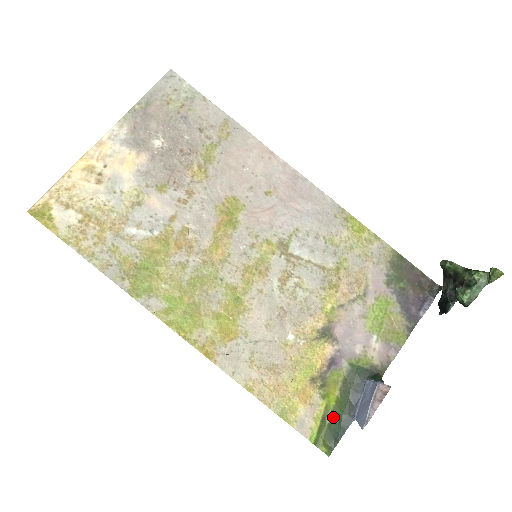
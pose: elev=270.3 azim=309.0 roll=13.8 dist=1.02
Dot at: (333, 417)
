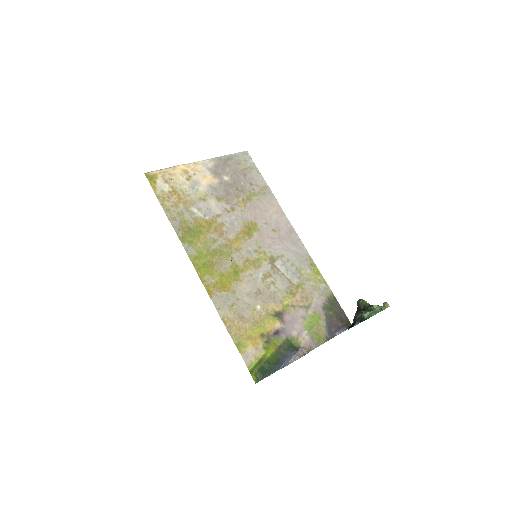
Dot at: (266, 362)
